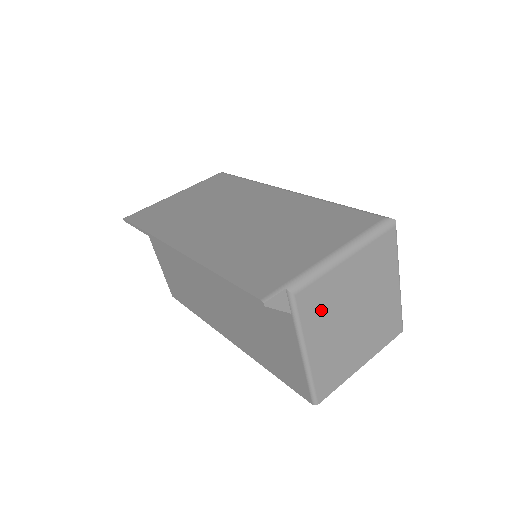
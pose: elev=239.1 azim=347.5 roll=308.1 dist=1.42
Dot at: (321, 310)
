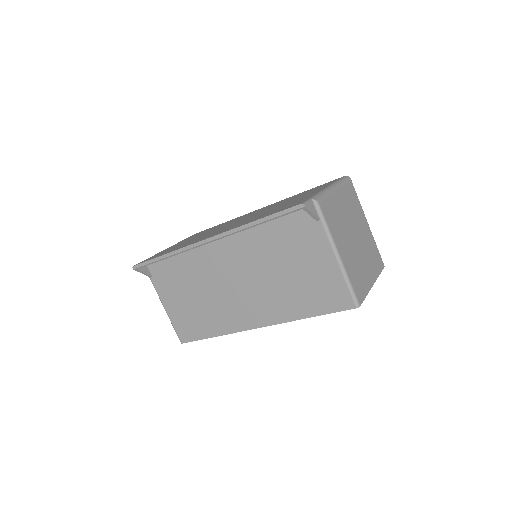
Dot at: (335, 222)
